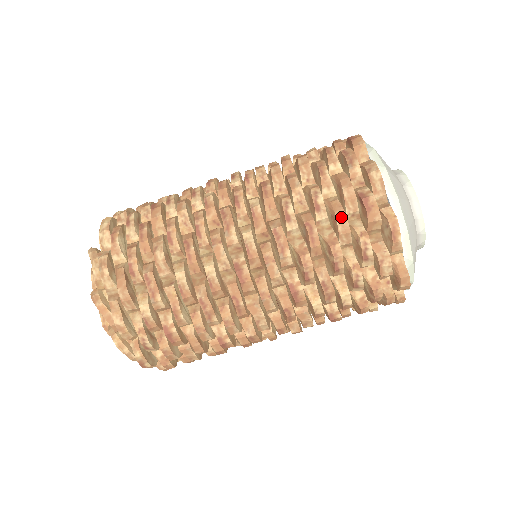
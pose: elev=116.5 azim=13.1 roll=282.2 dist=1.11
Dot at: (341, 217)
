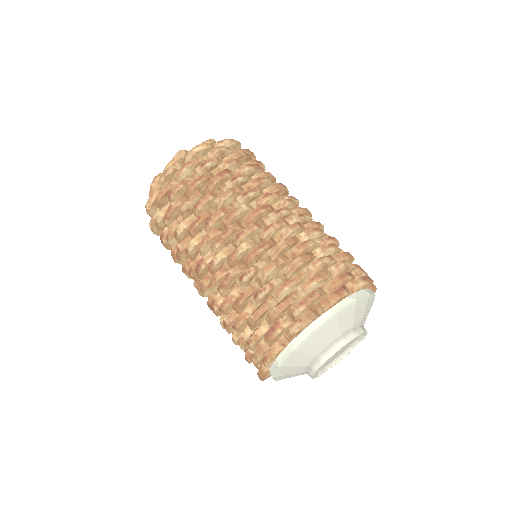
Dot at: (255, 316)
